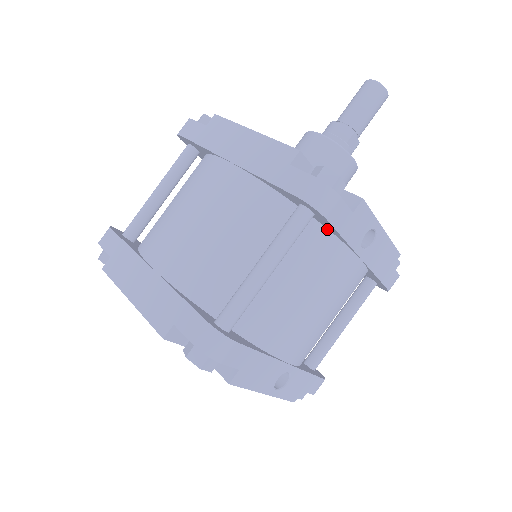
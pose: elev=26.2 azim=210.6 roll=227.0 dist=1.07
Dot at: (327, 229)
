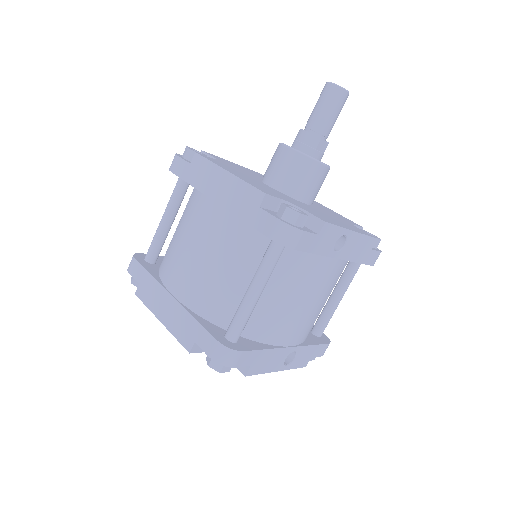
Dot at: occluded
